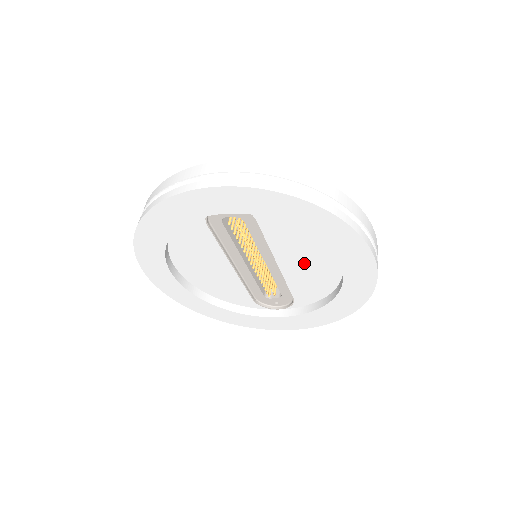
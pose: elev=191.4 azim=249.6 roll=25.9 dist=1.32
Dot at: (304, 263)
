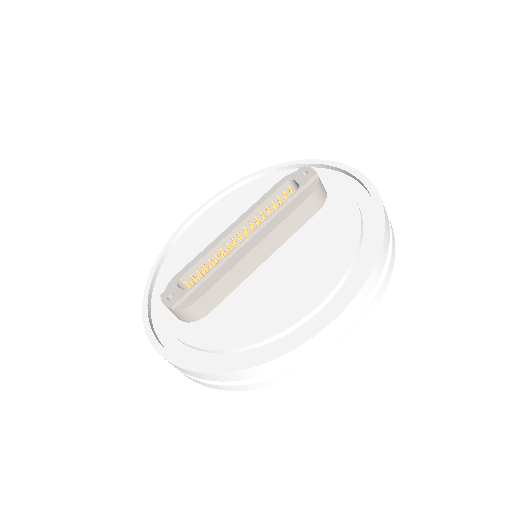
Dot at: occluded
